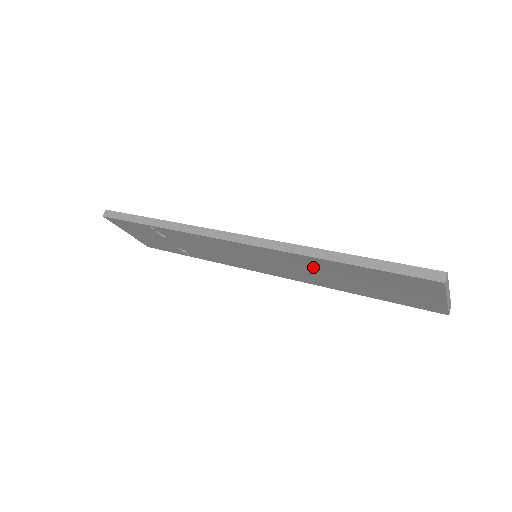
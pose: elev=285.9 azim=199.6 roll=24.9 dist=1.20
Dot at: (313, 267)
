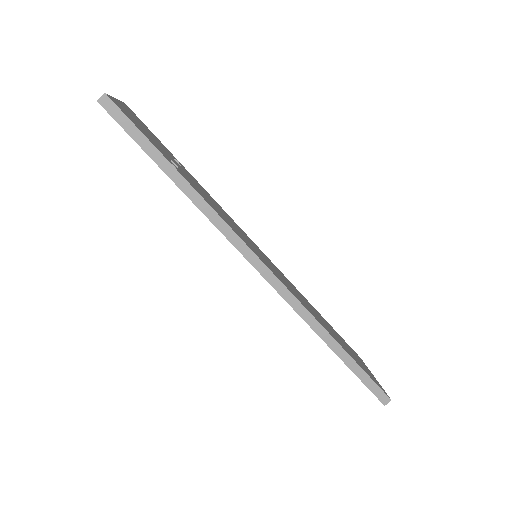
Dot at: occluded
